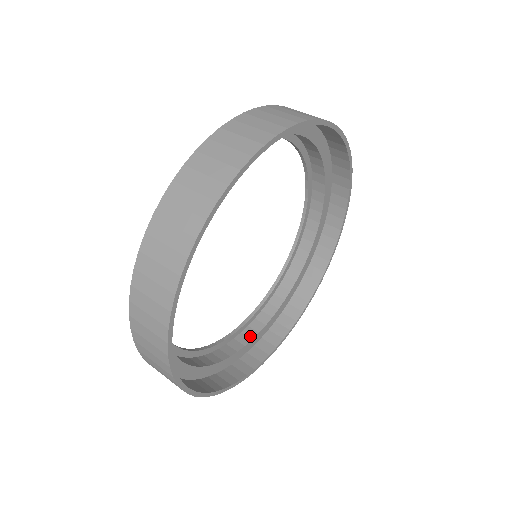
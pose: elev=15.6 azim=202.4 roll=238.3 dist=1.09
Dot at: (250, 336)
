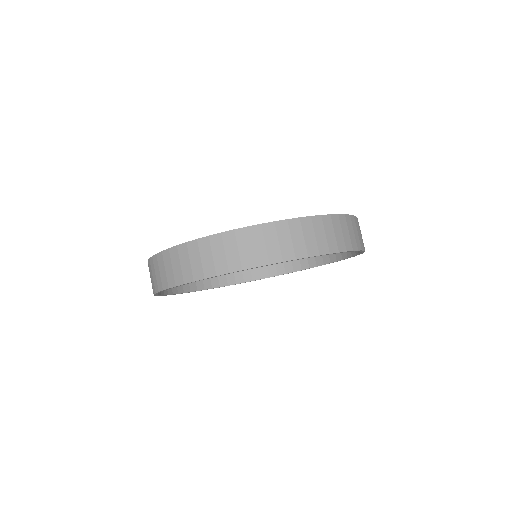
Dot at: occluded
